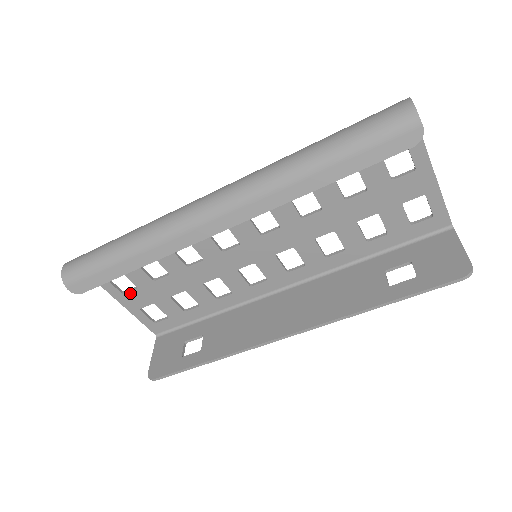
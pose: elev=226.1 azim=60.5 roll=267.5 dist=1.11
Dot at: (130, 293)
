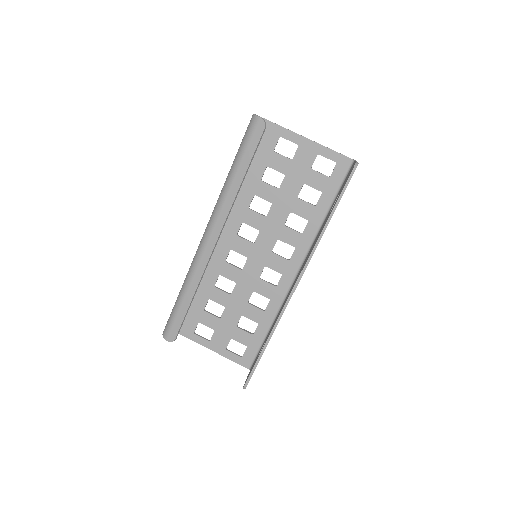
Dot at: (213, 338)
